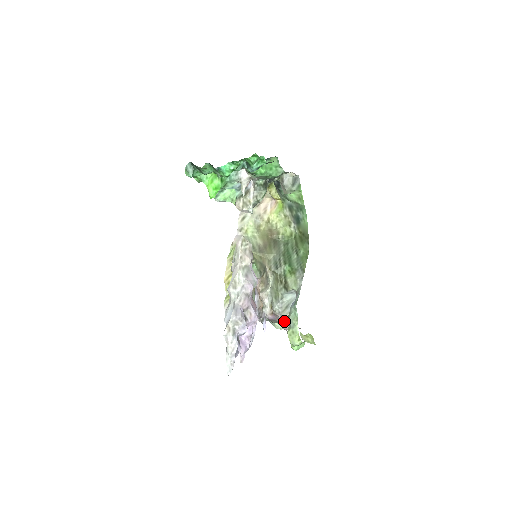
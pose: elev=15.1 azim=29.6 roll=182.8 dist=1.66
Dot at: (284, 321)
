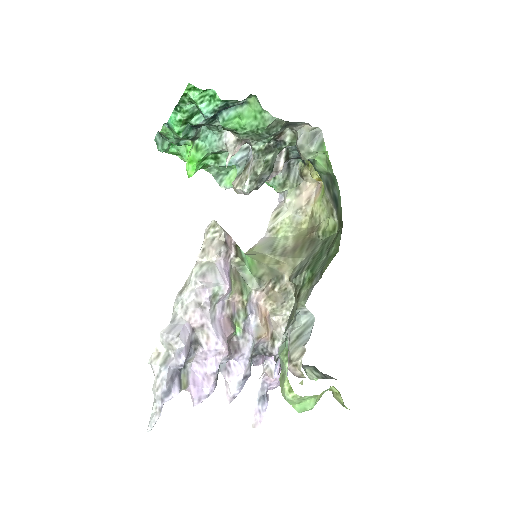
Dot at: (290, 360)
